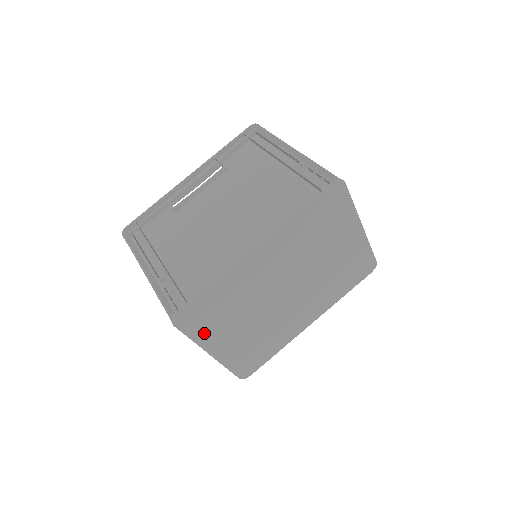
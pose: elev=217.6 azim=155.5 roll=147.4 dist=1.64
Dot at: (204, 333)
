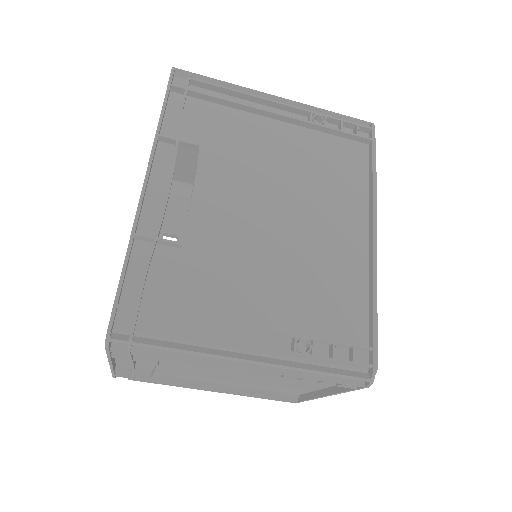
Dot at: occluded
